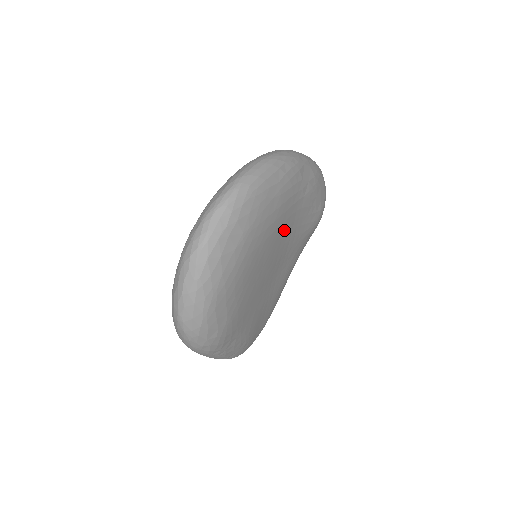
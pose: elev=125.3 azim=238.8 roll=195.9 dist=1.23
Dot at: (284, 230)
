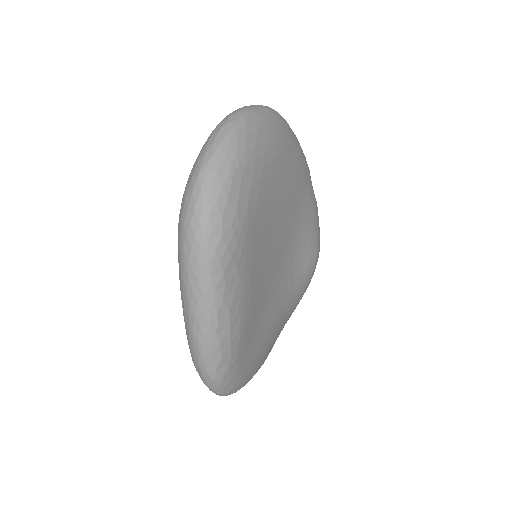
Dot at: (295, 207)
